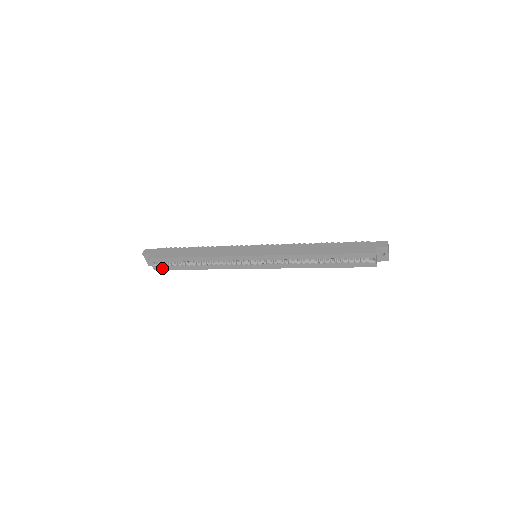
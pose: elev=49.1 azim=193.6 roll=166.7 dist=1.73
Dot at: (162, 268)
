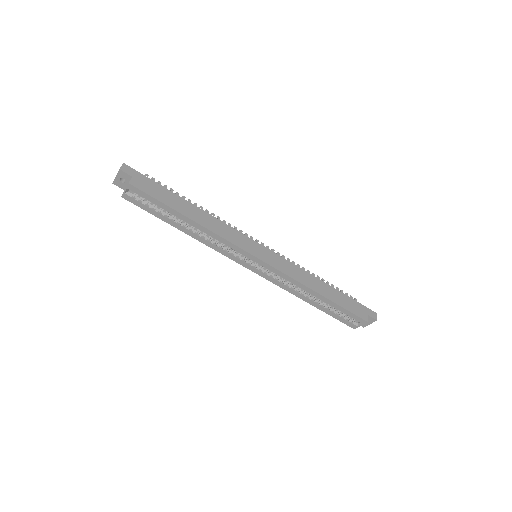
Dot at: (135, 202)
